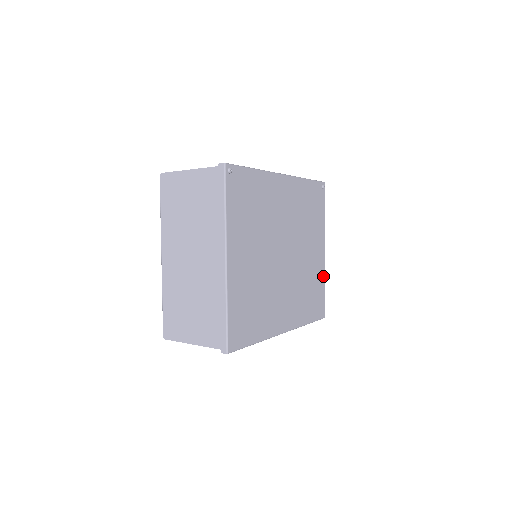
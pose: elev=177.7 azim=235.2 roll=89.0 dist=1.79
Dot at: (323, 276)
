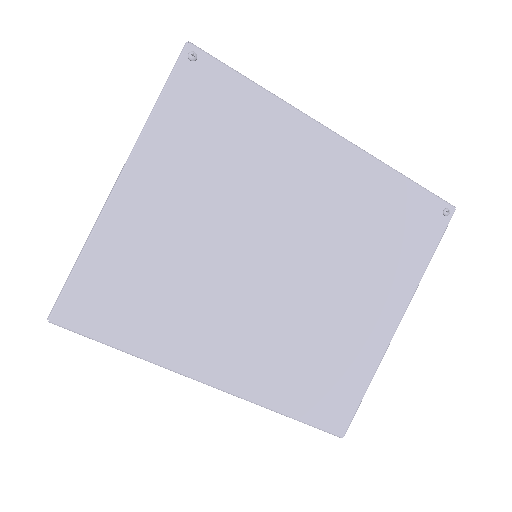
Dot at: (373, 363)
